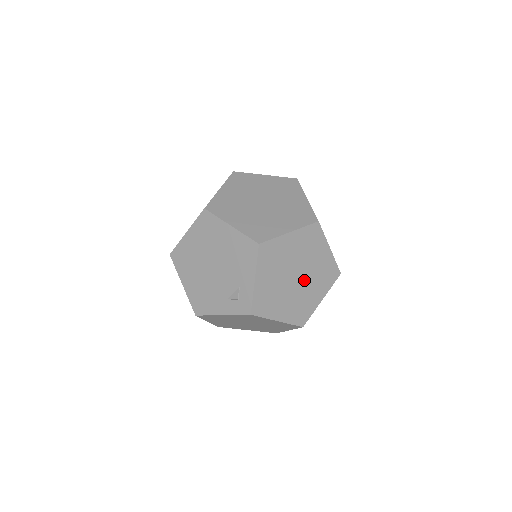
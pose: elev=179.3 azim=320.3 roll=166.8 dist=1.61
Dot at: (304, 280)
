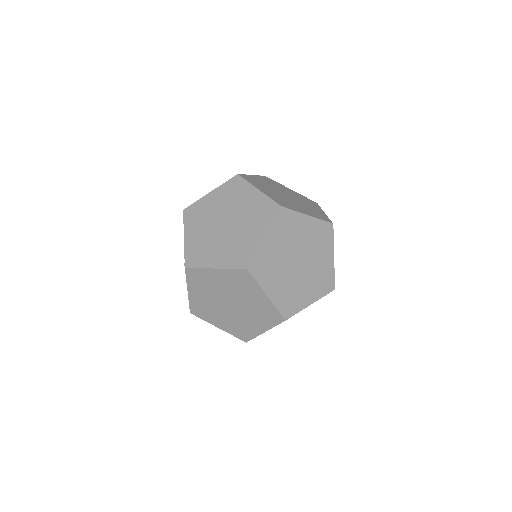
Dot at: (236, 224)
